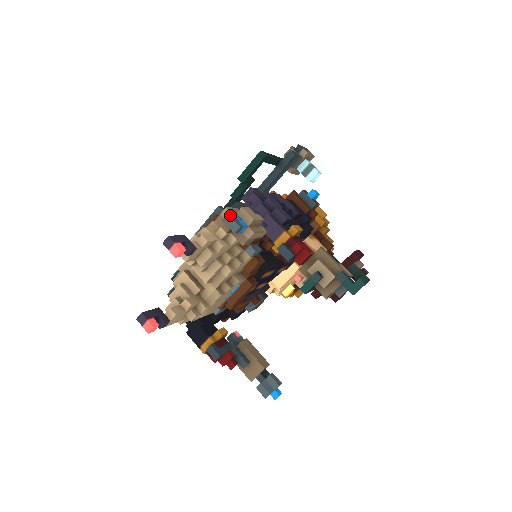
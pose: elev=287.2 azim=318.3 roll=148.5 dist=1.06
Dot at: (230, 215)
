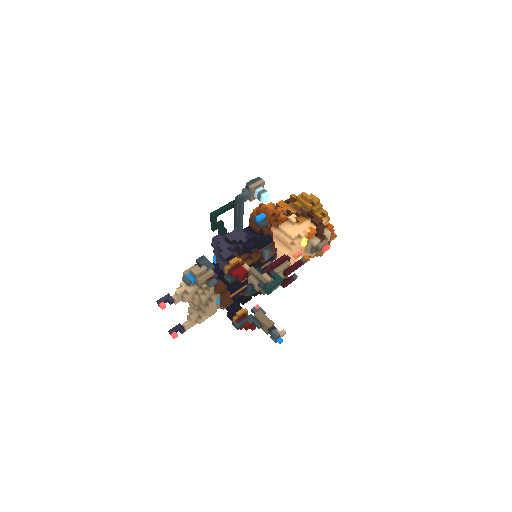
Dot at: (183, 278)
